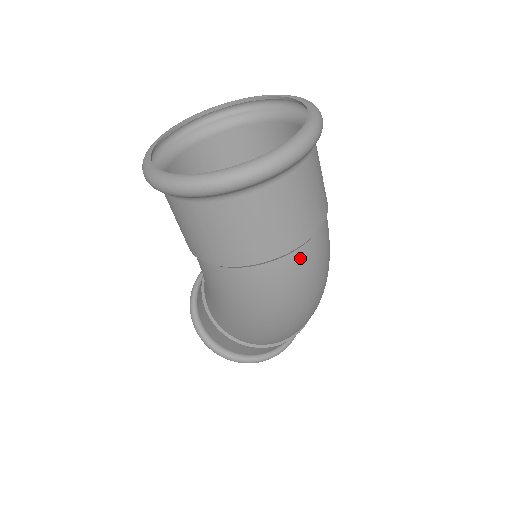
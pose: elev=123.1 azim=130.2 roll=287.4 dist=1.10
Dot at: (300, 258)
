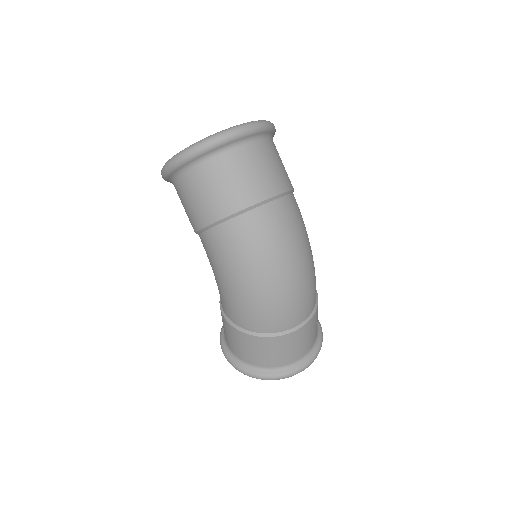
Dot at: (265, 214)
